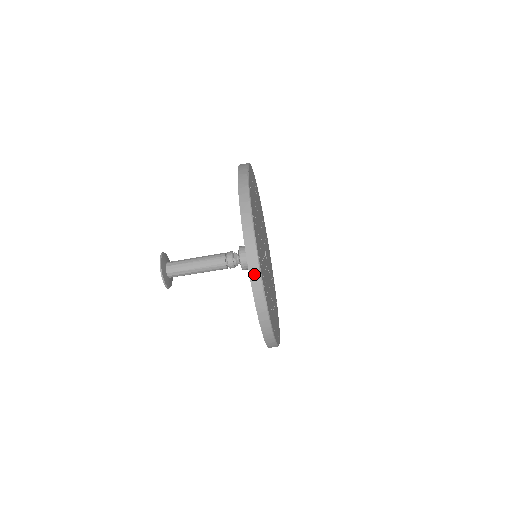
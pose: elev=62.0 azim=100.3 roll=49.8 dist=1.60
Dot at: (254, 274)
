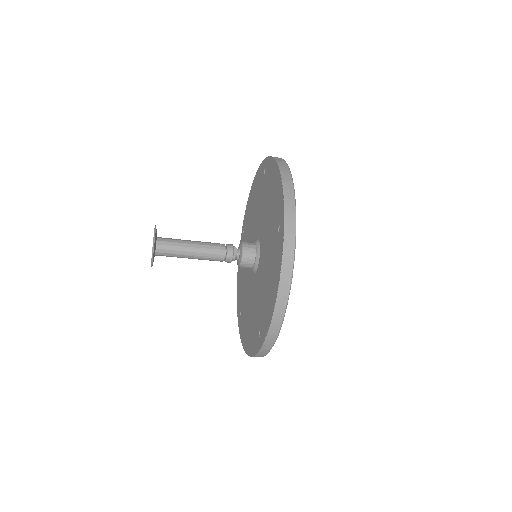
Dot at: (278, 313)
